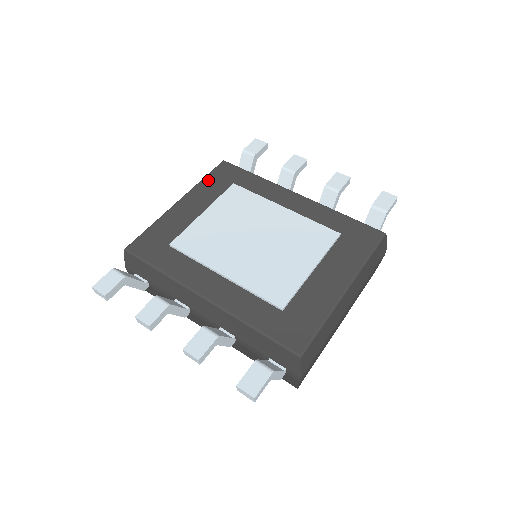
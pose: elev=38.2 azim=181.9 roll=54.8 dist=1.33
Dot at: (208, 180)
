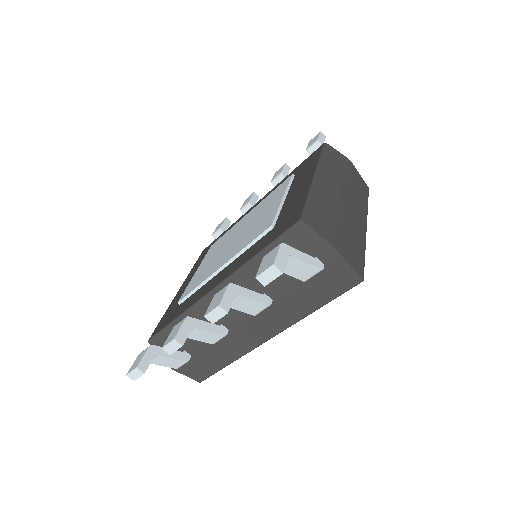
Dot at: (195, 264)
